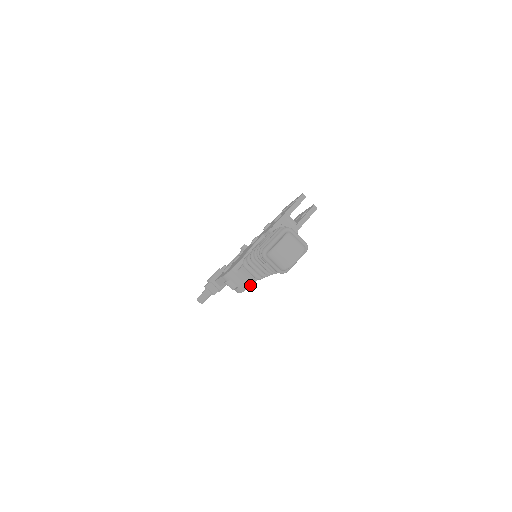
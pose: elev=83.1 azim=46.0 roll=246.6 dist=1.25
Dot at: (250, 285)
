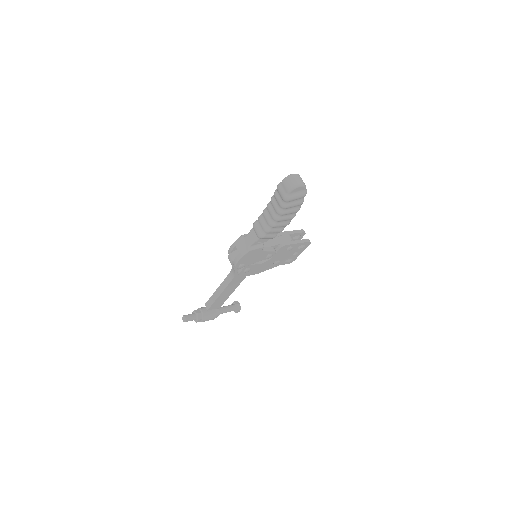
Dot at: (249, 249)
